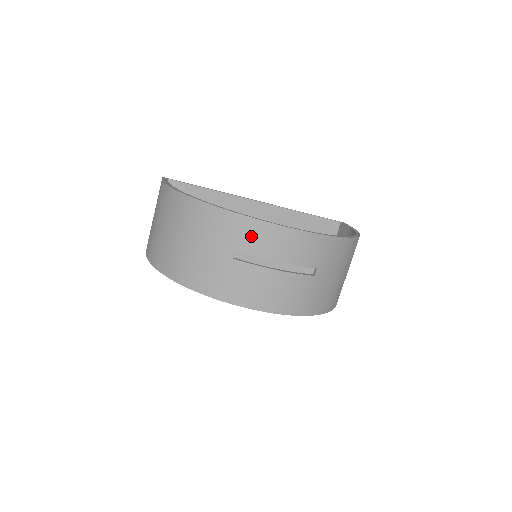
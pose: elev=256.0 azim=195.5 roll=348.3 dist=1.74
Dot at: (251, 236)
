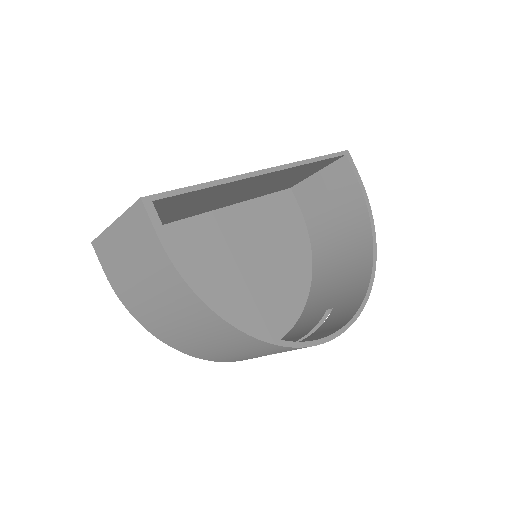
Dot at: occluded
